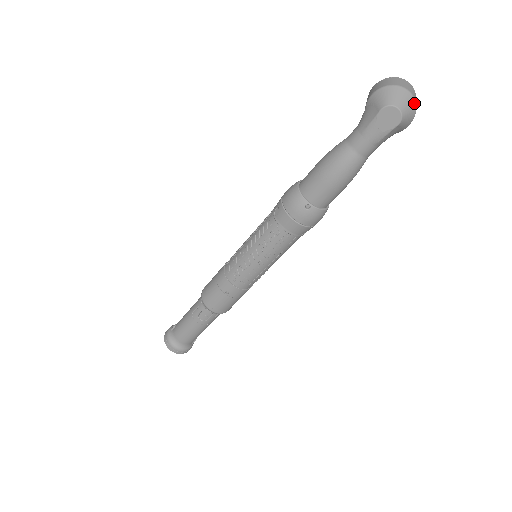
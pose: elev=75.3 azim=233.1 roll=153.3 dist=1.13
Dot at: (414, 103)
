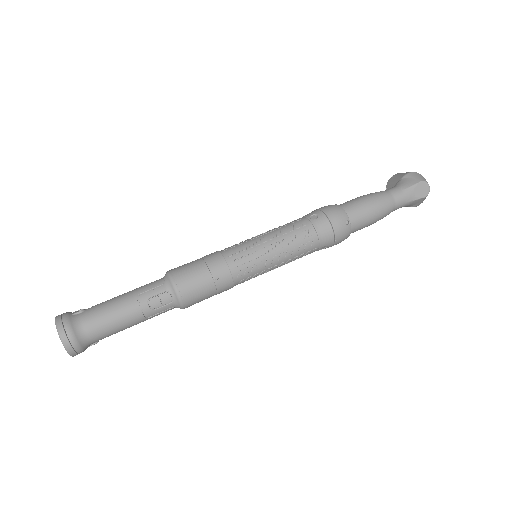
Dot at: occluded
